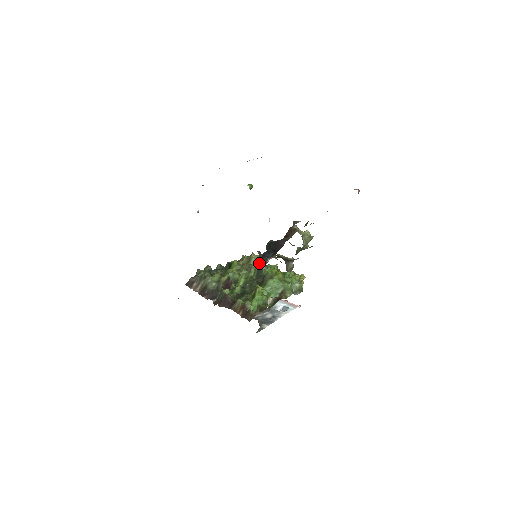
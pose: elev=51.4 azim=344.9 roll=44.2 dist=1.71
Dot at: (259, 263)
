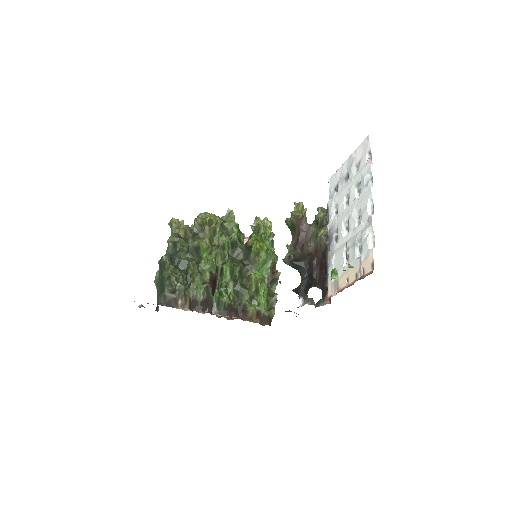
Dot at: occluded
